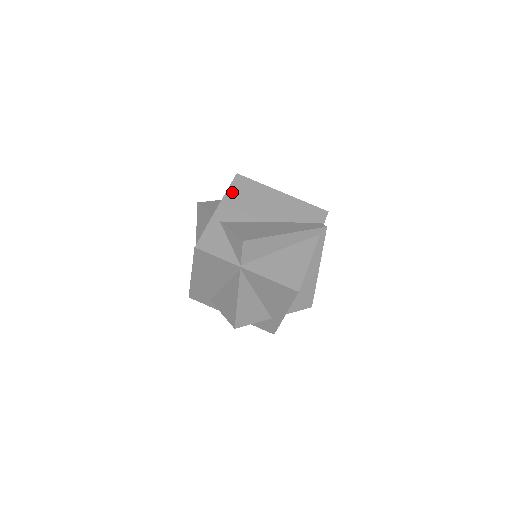
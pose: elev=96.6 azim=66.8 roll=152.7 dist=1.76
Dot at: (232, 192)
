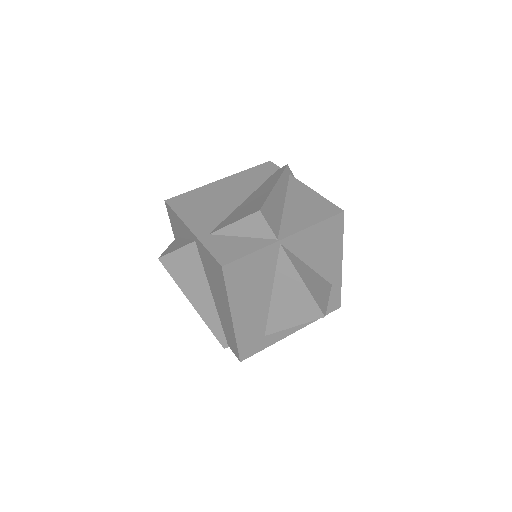
Dot at: (183, 212)
